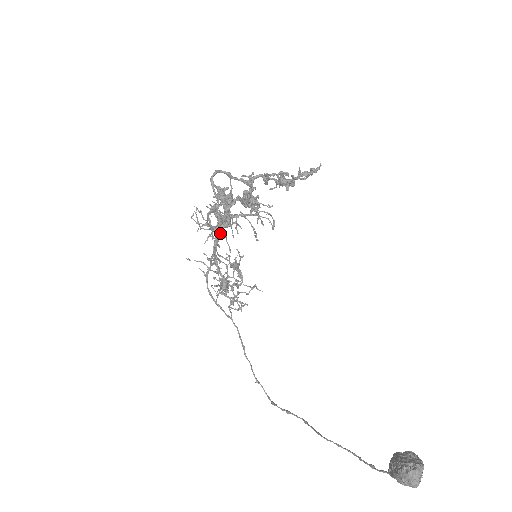
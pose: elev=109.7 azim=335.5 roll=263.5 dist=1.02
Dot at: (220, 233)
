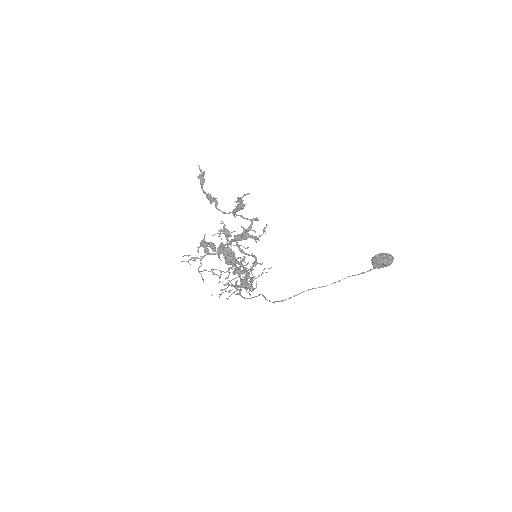
Dot at: (237, 268)
